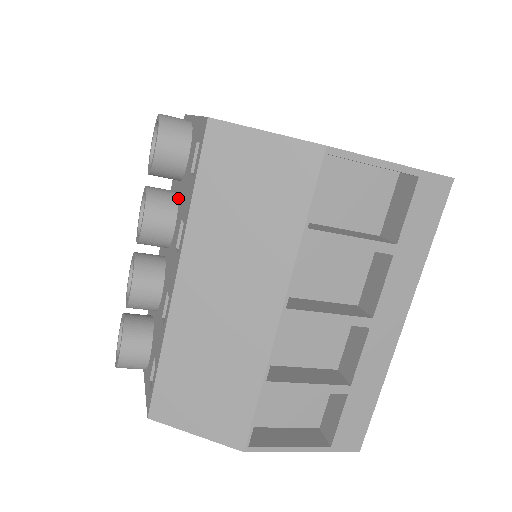
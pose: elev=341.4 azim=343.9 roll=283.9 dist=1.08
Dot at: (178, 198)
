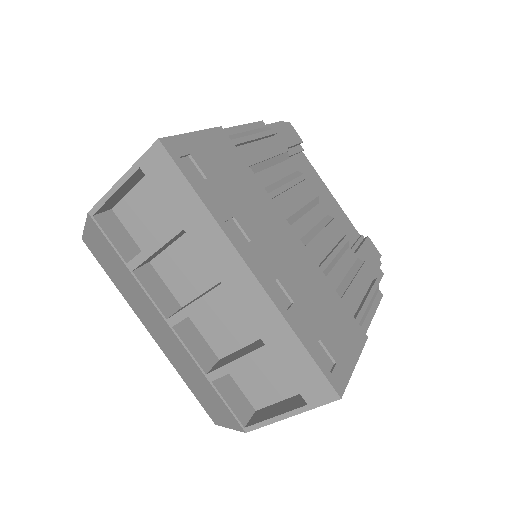
Dot at: occluded
